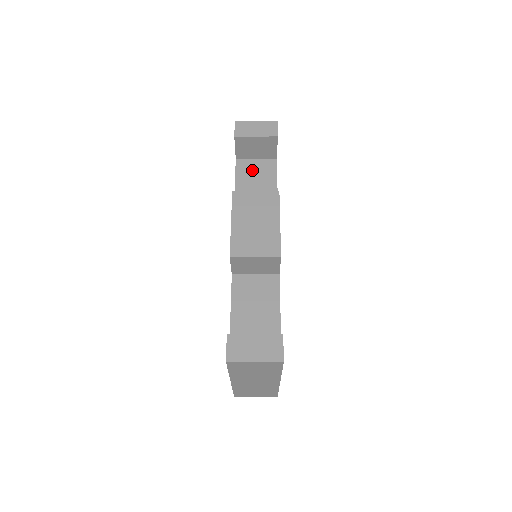
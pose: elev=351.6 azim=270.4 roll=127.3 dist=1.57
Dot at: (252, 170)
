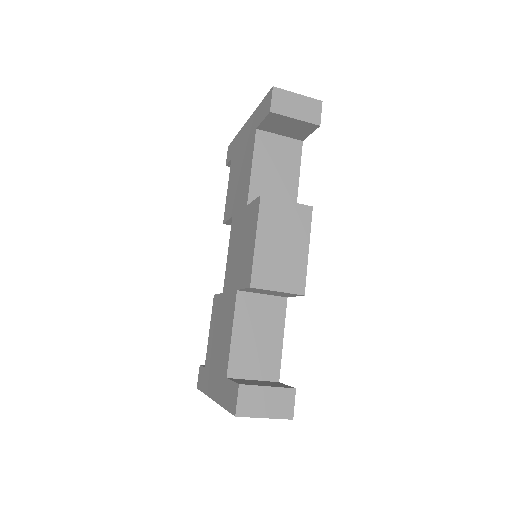
Dot at: (273, 151)
